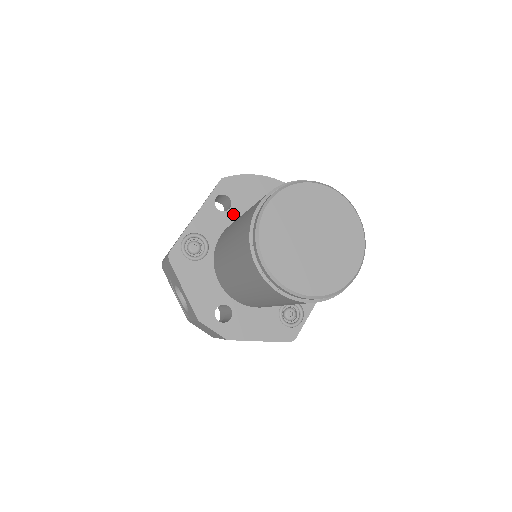
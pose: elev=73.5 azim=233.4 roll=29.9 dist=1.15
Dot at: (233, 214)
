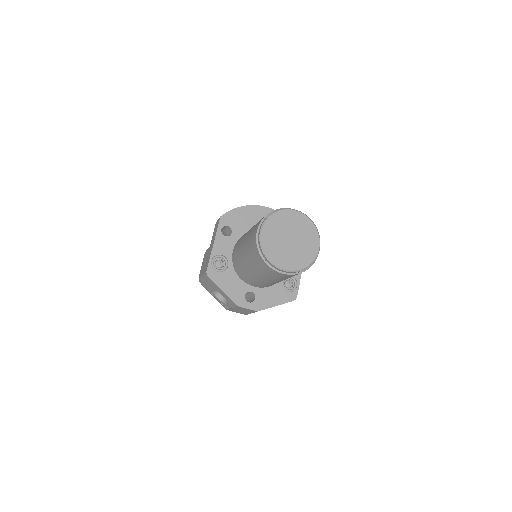
Dot at: (235, 236)
